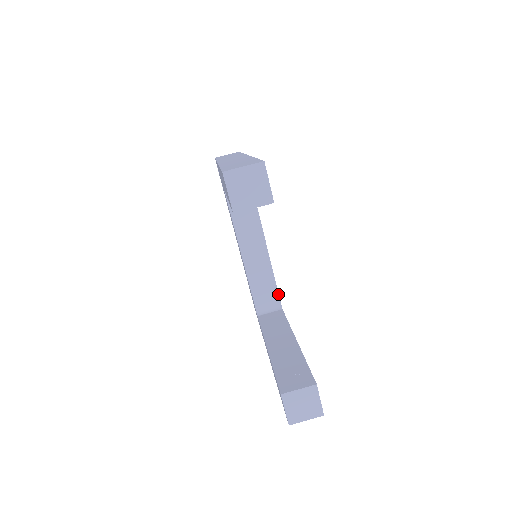
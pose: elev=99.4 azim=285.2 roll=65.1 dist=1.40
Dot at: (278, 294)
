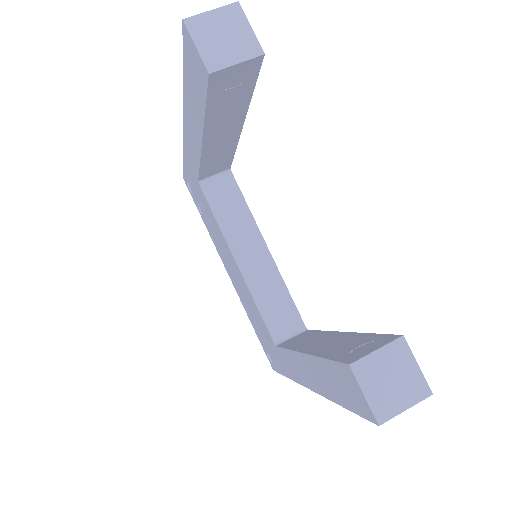
Dot at: (297, 310)
